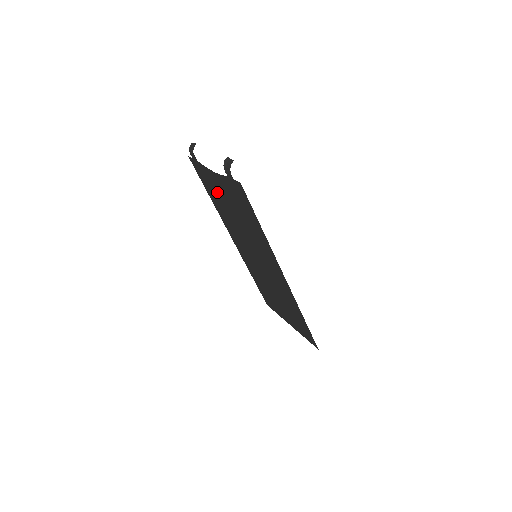
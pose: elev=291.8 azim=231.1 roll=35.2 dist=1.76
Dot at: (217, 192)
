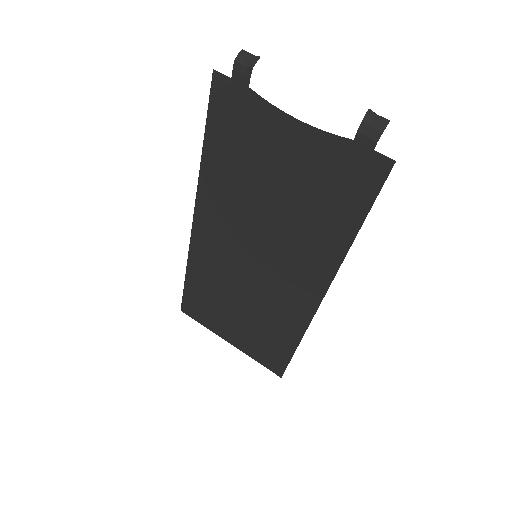
Dot at: (254, 150)
